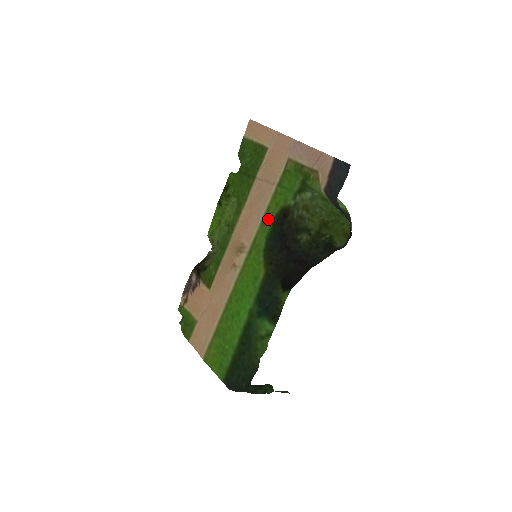
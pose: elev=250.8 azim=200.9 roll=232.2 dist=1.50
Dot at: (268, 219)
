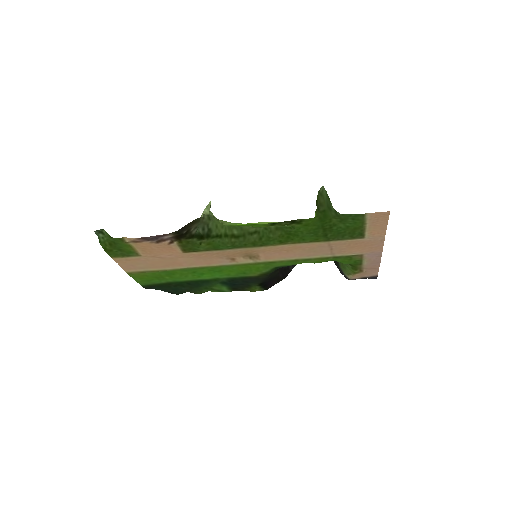
Dot at: (300, 263)
